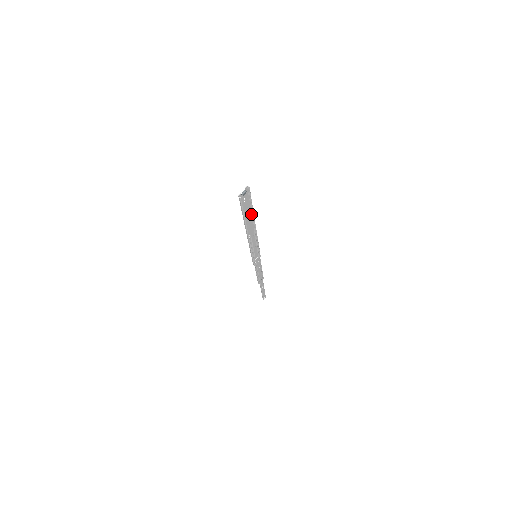
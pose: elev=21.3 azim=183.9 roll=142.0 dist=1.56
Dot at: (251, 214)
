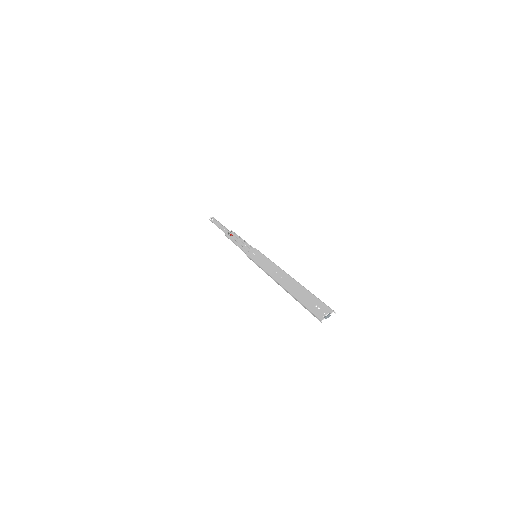
Dot at: (302, 286)
